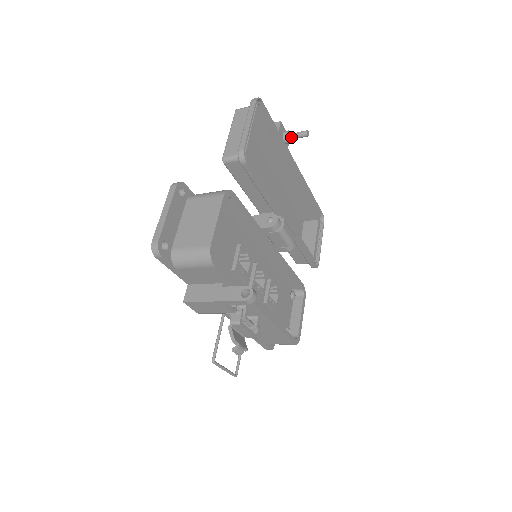
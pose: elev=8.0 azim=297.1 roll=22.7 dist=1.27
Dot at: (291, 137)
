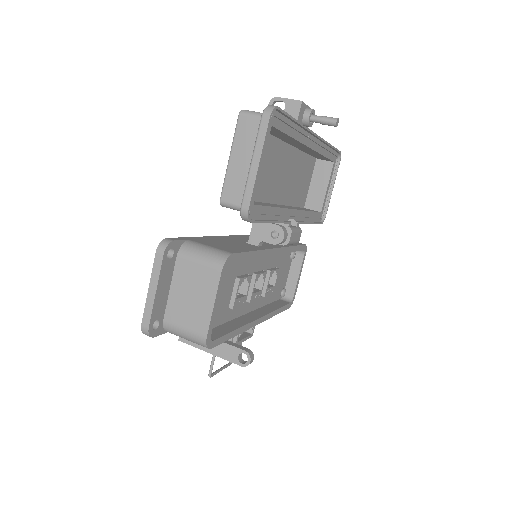
Dot at: (313, 121)
